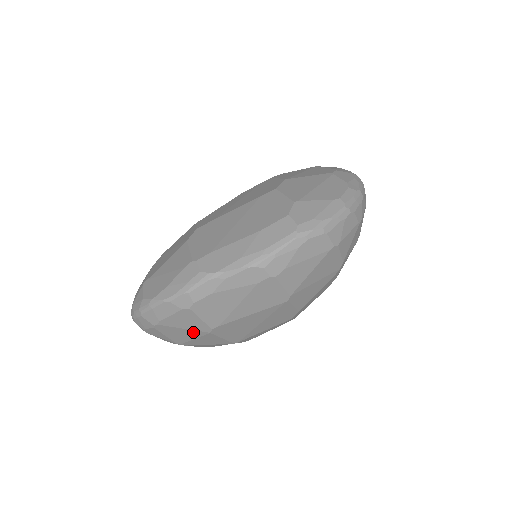
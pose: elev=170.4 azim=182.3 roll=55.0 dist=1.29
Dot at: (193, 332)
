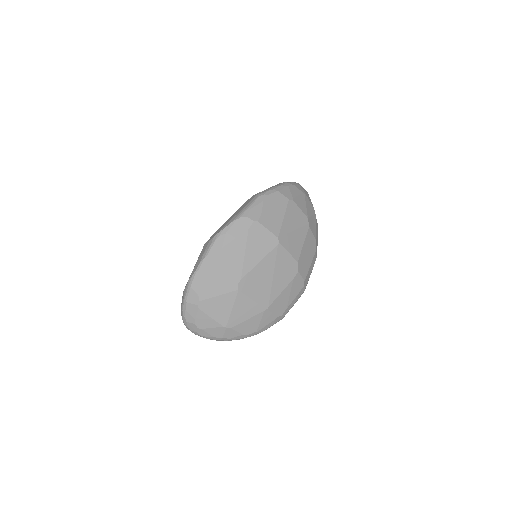
Dot at: (227, 297)
